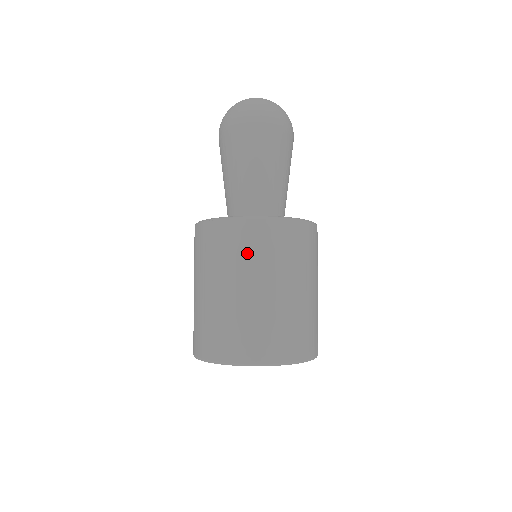
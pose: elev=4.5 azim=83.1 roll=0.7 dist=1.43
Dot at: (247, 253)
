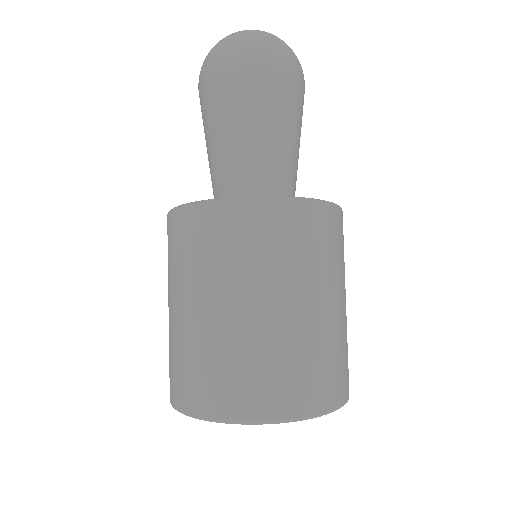
Dot at: (222, 253)
